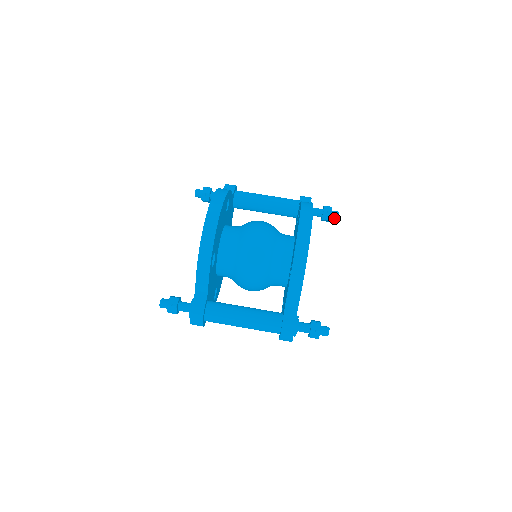
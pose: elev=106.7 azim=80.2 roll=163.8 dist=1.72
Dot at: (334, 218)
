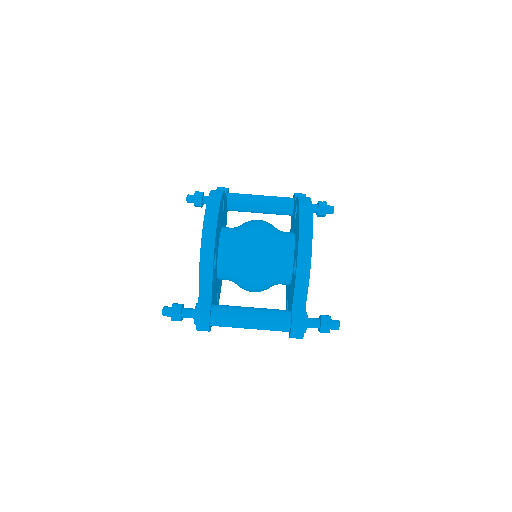
Dot at: (330, 213)
